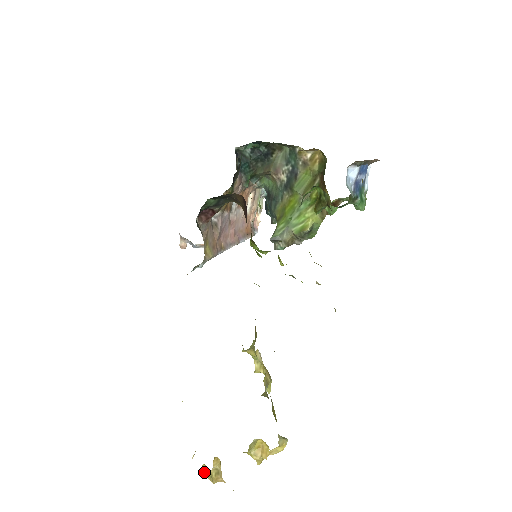
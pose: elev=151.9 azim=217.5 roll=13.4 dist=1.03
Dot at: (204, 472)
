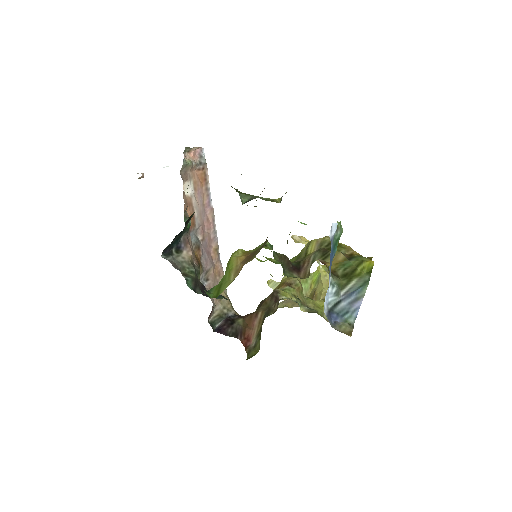
Dot at: occluded
